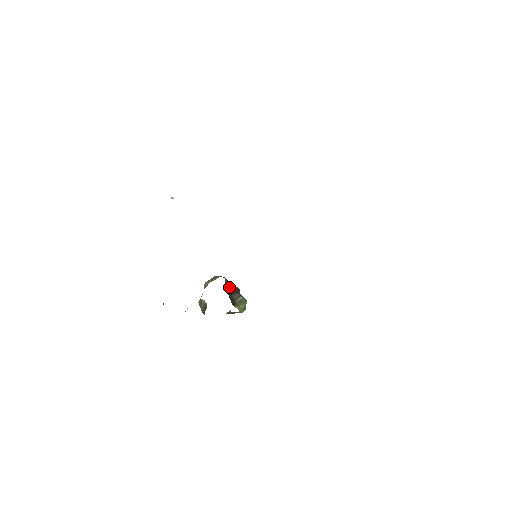
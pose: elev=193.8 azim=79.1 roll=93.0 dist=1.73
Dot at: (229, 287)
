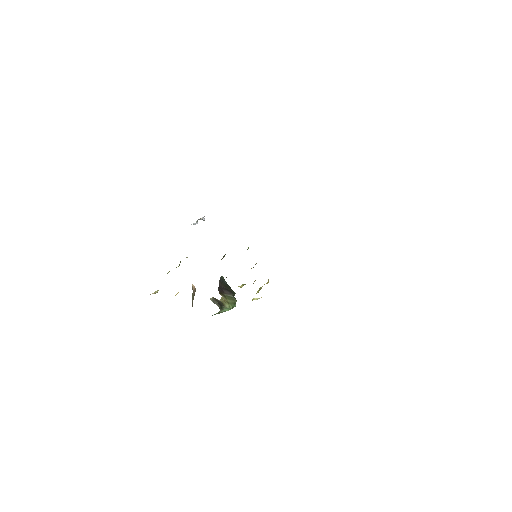
Dot at: (224, 284)
